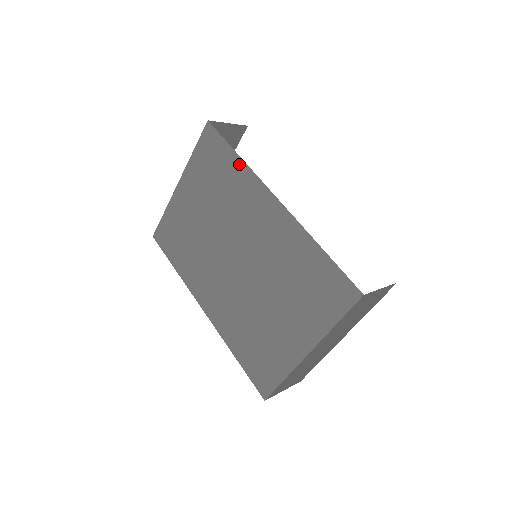
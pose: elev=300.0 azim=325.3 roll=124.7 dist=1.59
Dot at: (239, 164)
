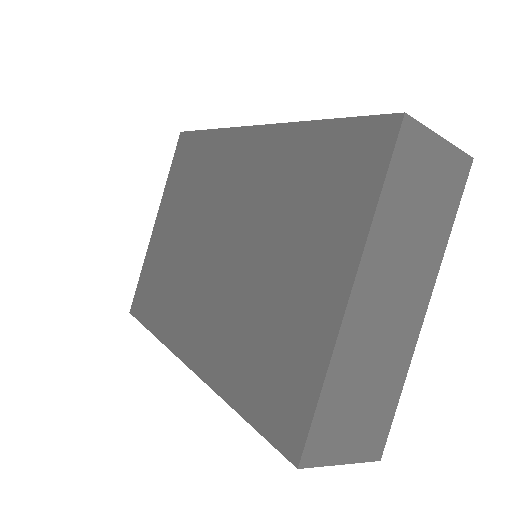
Dot at: (212, 137)
